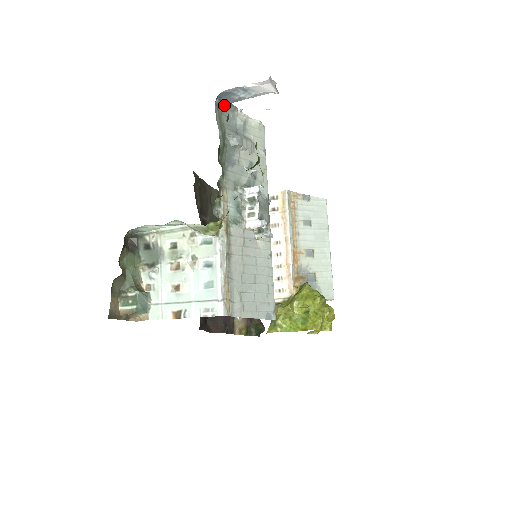
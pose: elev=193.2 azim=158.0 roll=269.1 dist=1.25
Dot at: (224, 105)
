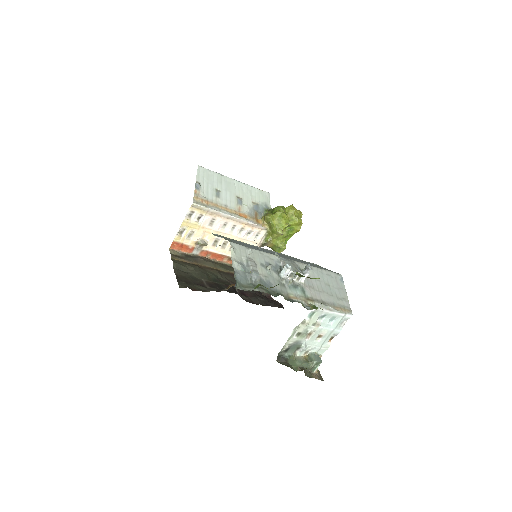
Dot at: (236, 281)
